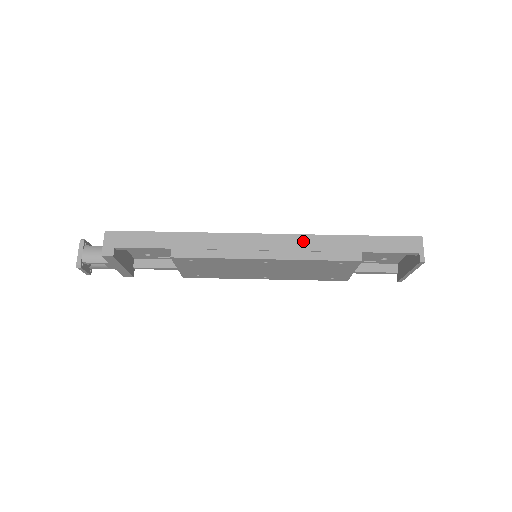
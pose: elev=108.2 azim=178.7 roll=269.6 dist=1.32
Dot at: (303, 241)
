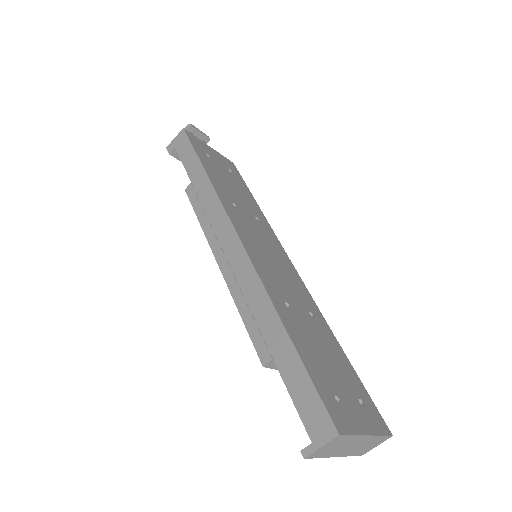
Dot at: (252, 283)
